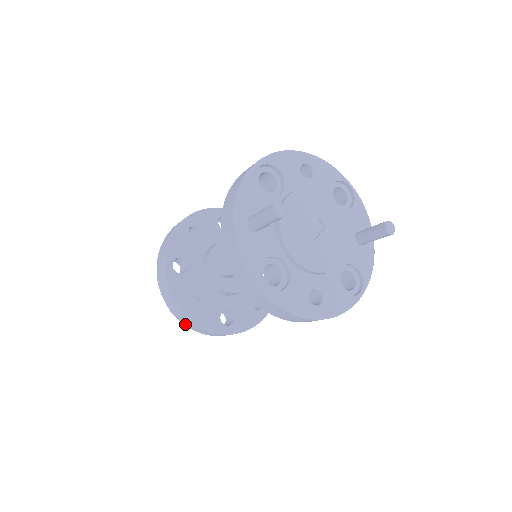
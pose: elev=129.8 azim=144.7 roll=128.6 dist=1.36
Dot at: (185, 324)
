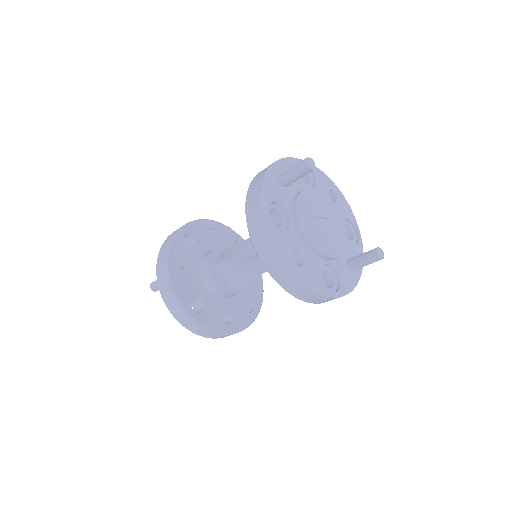
Dot at: (160, 287)
